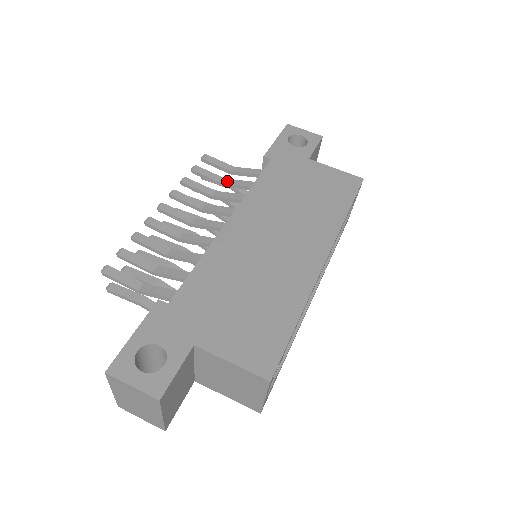
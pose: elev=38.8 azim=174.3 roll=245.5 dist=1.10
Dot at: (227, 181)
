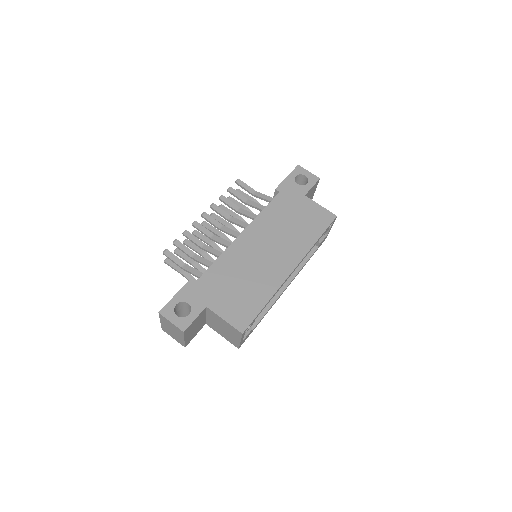
Dot at: (249, 202)
